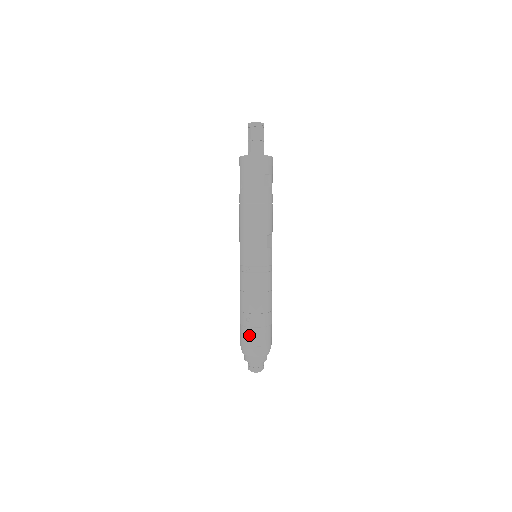
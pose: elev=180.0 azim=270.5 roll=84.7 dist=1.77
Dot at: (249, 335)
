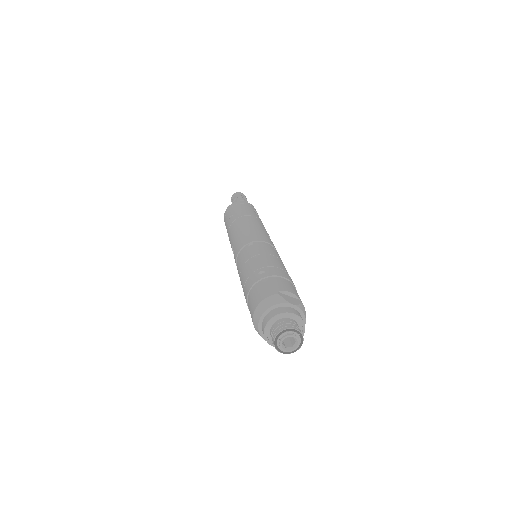
Dot at: (268, 283)
